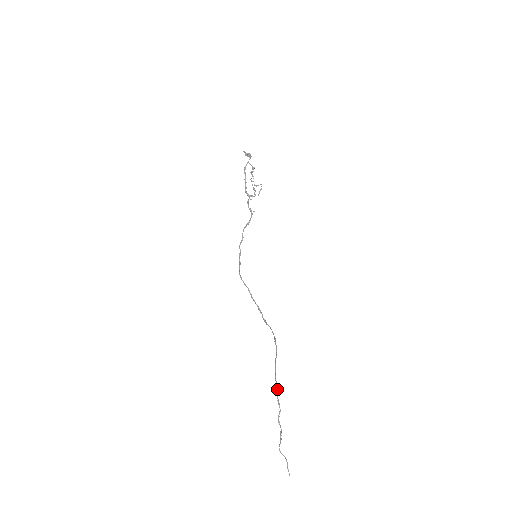
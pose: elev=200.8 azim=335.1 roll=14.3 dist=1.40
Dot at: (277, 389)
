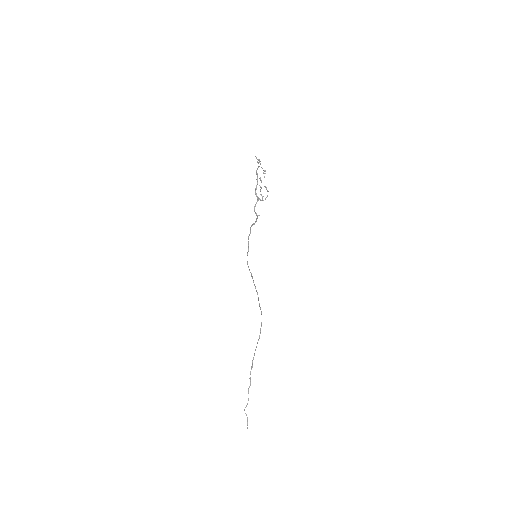
Dot at: occluded
